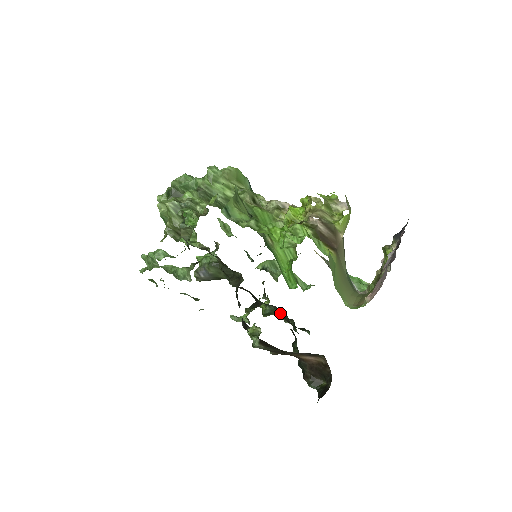
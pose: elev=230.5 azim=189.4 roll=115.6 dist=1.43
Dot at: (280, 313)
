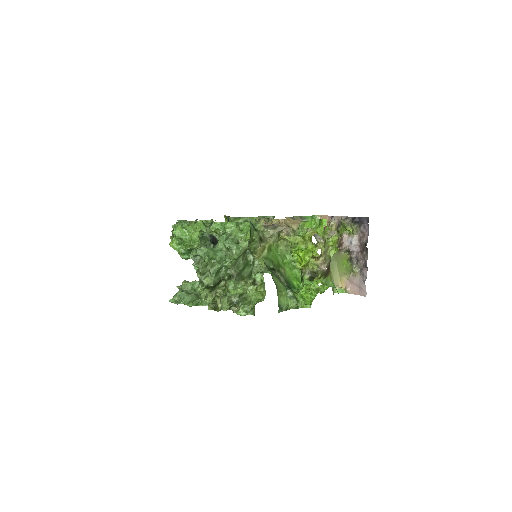
Dot at: occluded
